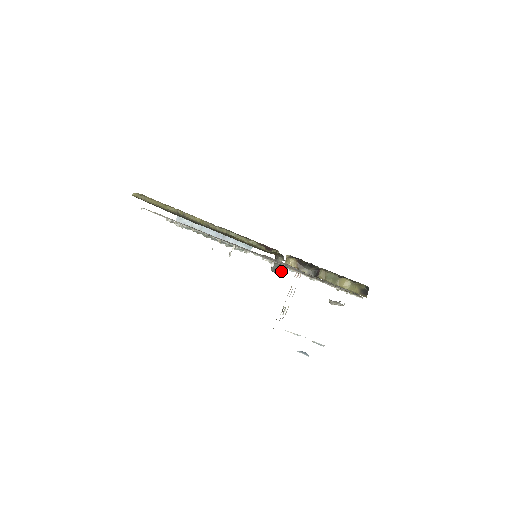
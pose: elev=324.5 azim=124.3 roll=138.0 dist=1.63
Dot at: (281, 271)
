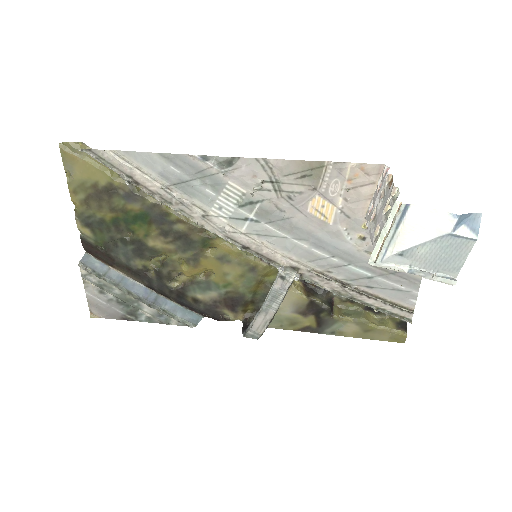
Dot at: (281, 302)
